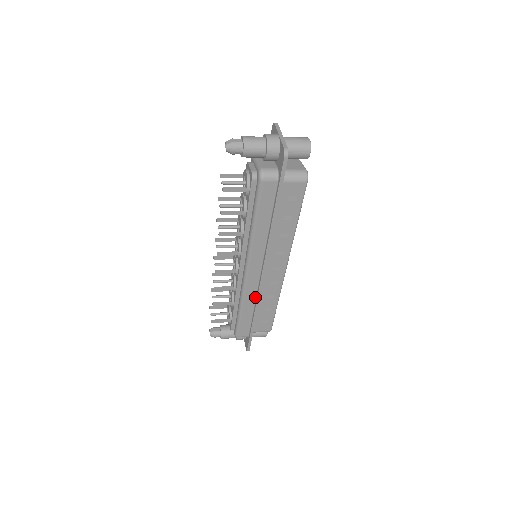
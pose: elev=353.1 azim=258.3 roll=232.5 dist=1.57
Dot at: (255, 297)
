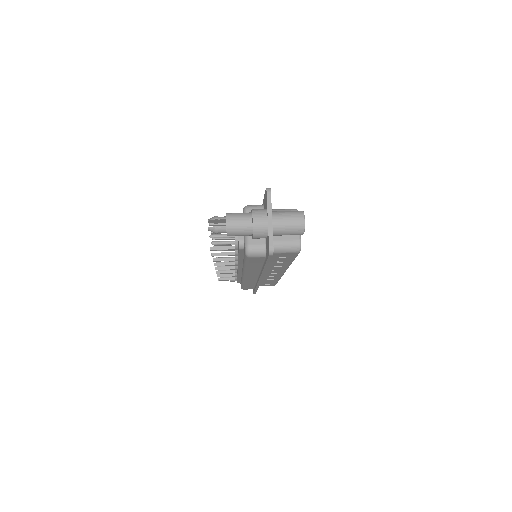
Dot at: (255, 282)
